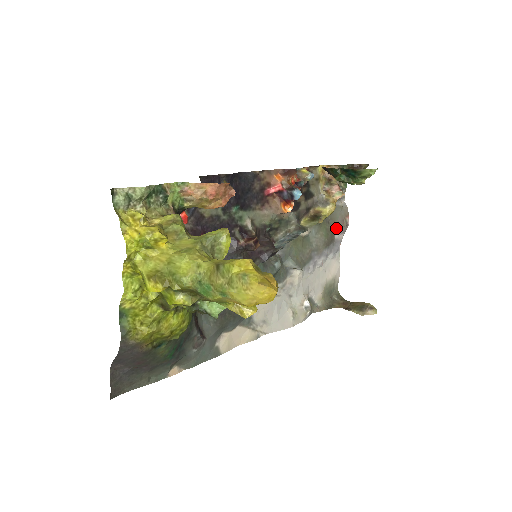
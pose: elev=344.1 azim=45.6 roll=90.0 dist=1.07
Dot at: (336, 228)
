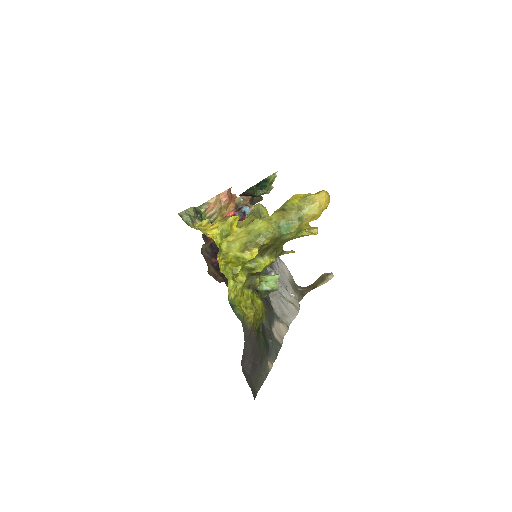
Dot at: occluded
